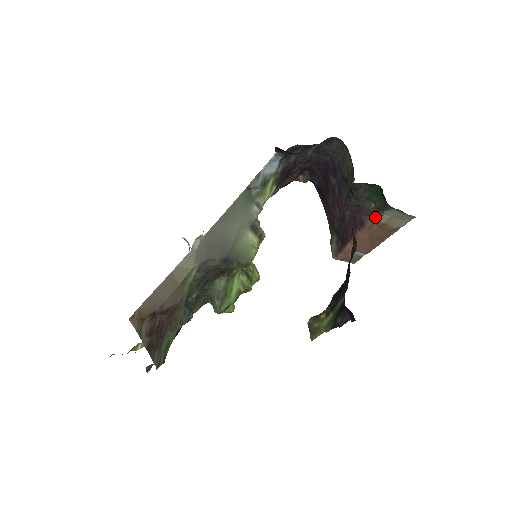
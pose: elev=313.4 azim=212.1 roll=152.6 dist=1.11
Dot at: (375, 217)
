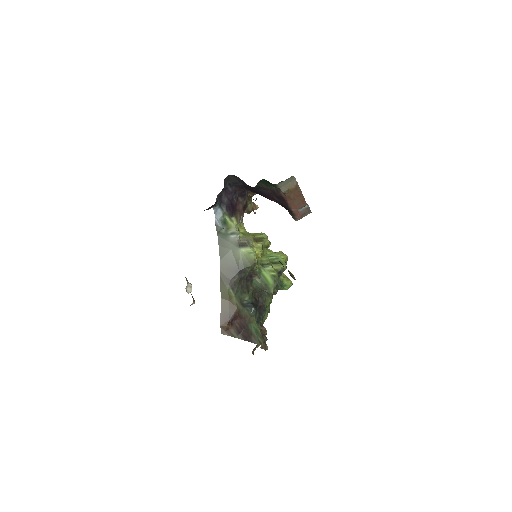
Dot at: (280, 191)
